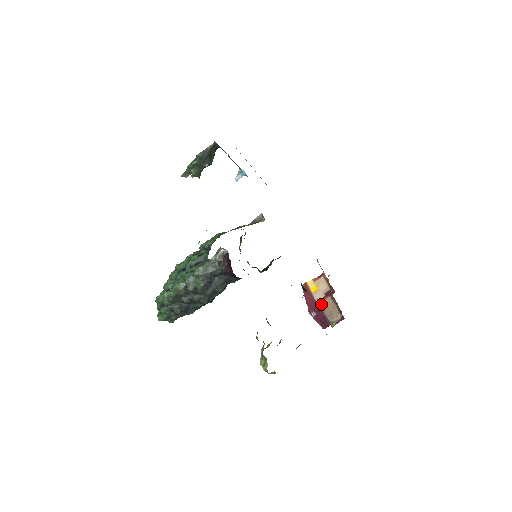
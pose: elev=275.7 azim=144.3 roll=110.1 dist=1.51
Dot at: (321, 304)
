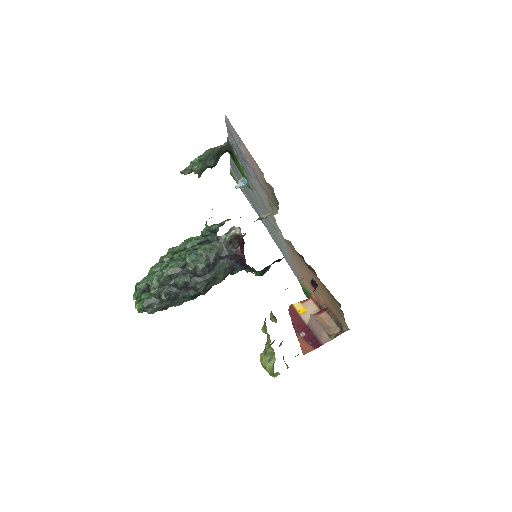
Dot at: (317, 318)
